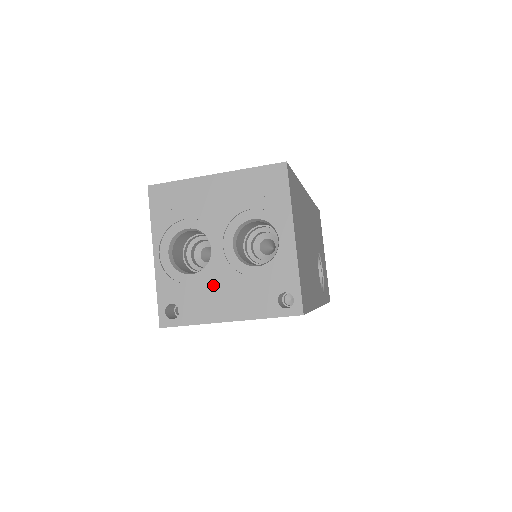
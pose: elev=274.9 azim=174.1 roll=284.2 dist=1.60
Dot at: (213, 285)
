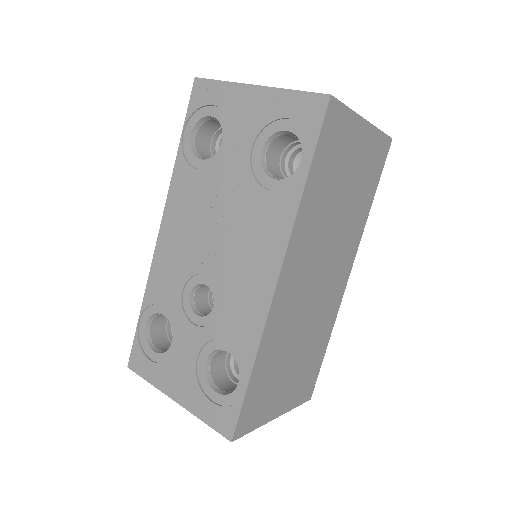
Dot at: occluded
